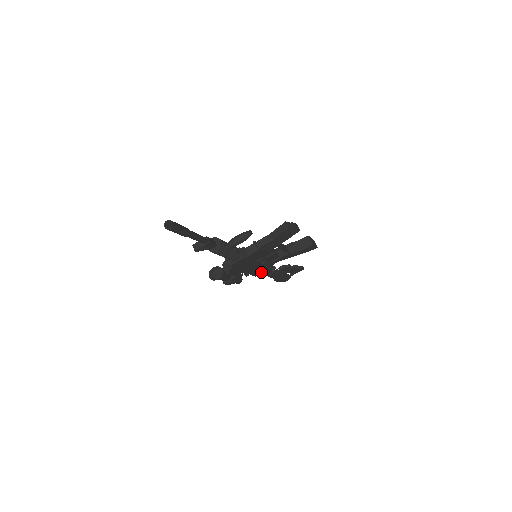
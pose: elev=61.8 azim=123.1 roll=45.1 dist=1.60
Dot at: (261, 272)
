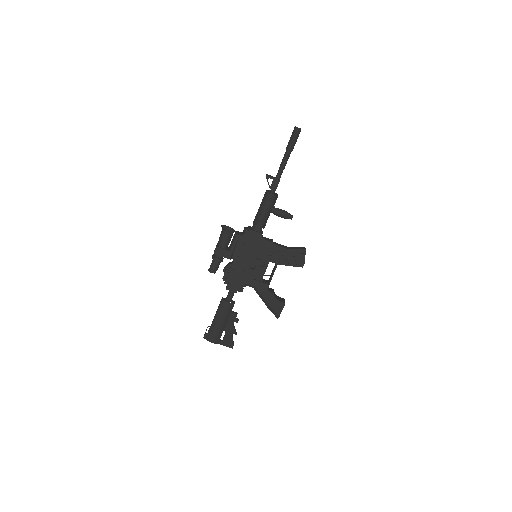
Dot at: (234, 282)
